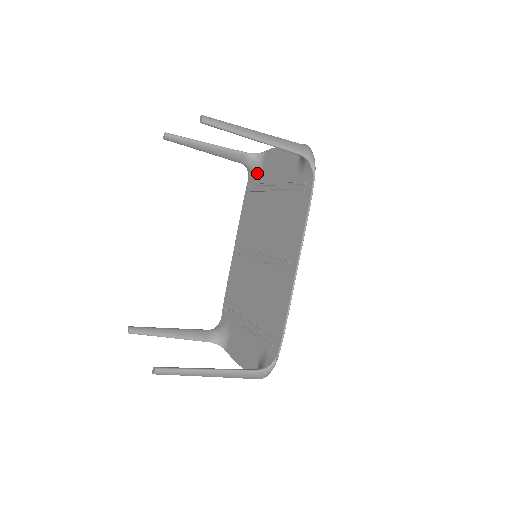
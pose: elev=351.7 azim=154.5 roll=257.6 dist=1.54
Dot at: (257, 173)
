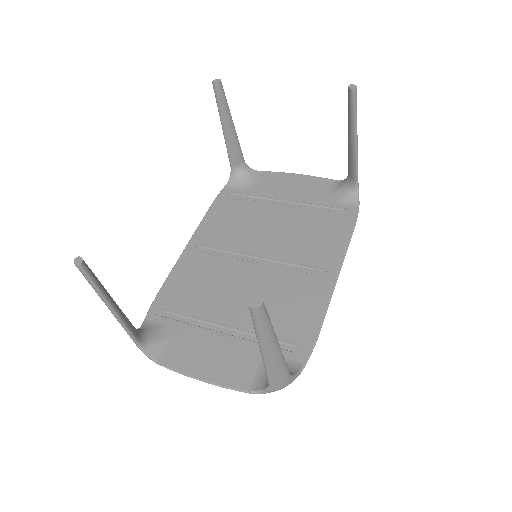
Dot at: (247, 185)
